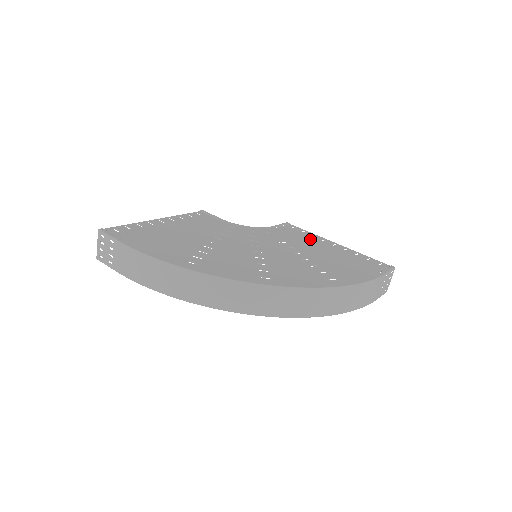
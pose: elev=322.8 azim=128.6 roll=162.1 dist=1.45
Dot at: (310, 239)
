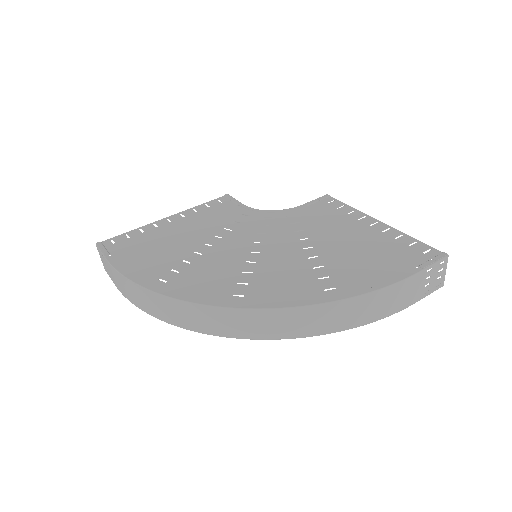
Dot at: (342, 219)
